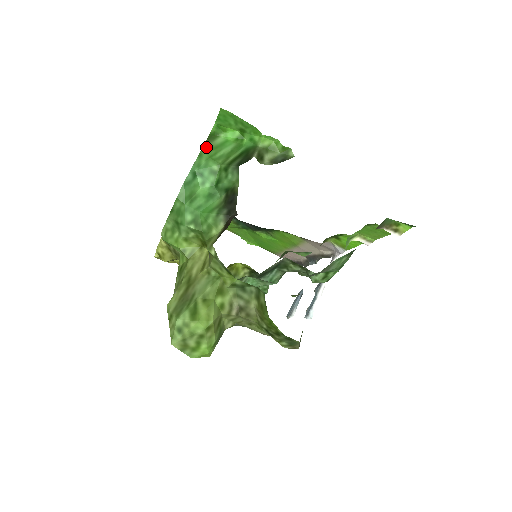
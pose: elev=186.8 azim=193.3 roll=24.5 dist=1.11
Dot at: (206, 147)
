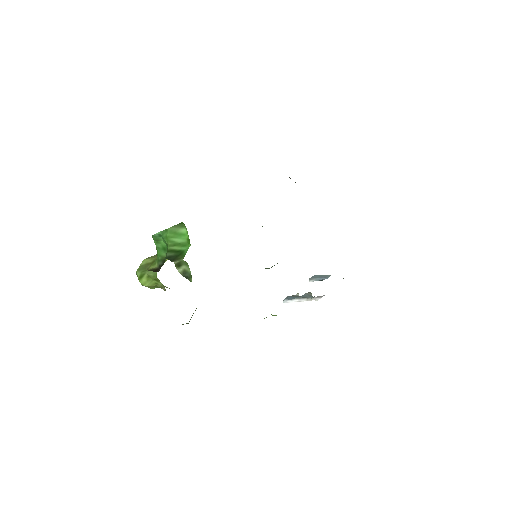
Dot at: (172, 229)
